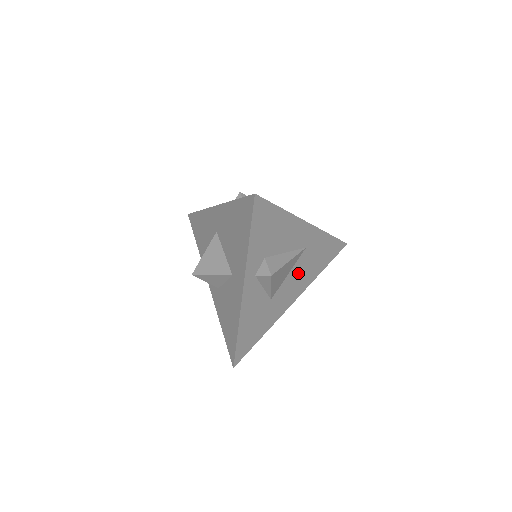
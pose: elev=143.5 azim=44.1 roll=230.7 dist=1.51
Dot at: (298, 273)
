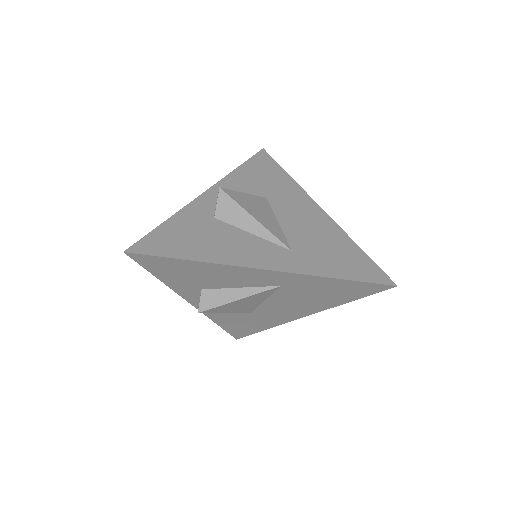
Dot at: (287, 301)
